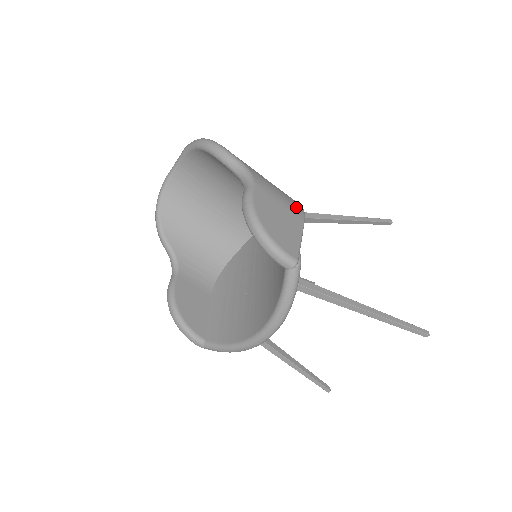
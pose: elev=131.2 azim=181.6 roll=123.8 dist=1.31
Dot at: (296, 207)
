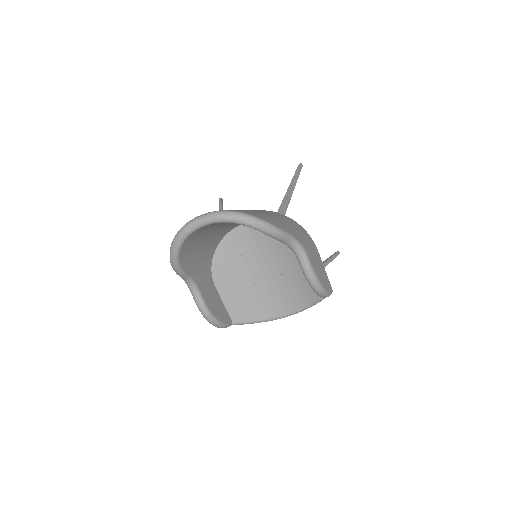
Dot at: (311, 240)
